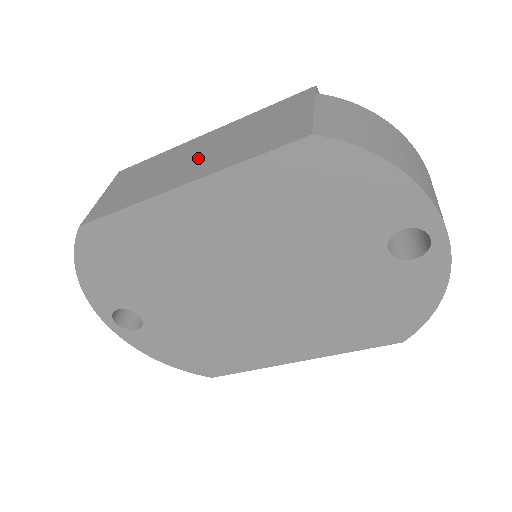
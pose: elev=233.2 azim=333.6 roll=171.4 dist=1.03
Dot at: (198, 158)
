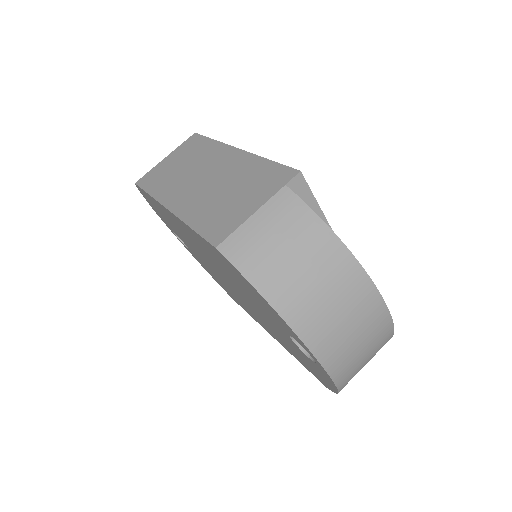
Dot at: (200, 183)
